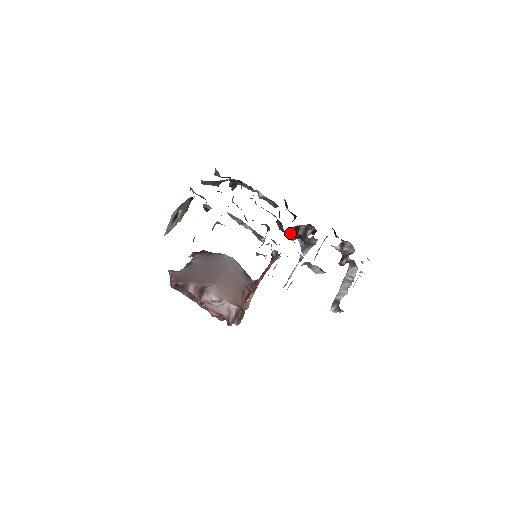
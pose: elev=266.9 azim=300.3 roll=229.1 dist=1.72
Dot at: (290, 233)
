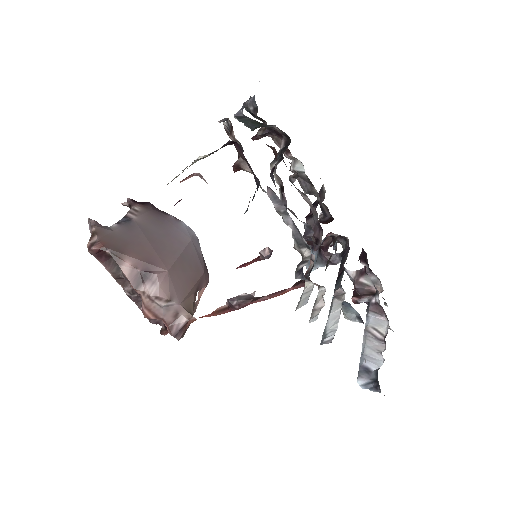
Dot at: occluded
